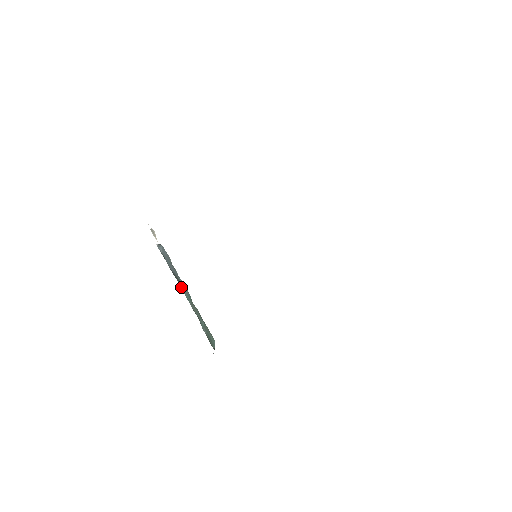
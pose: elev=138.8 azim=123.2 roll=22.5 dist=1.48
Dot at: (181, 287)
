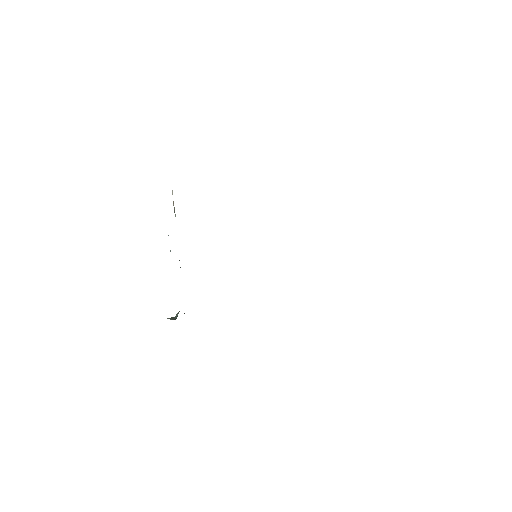
Dot at: occluded
